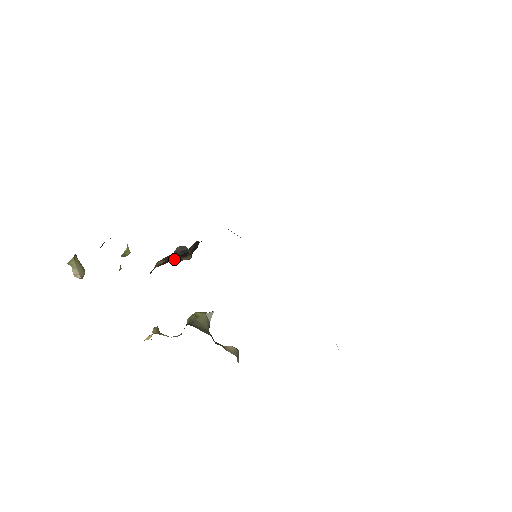
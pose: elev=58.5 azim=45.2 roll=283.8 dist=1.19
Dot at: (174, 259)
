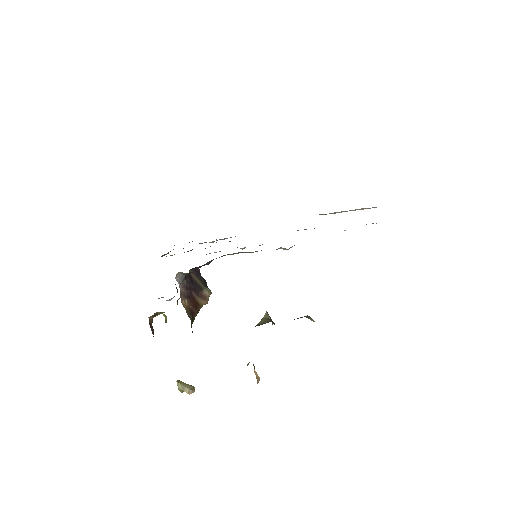
Dot at: (199, 299)
